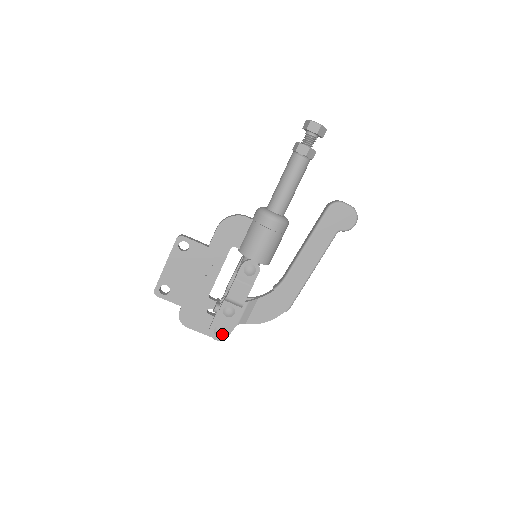
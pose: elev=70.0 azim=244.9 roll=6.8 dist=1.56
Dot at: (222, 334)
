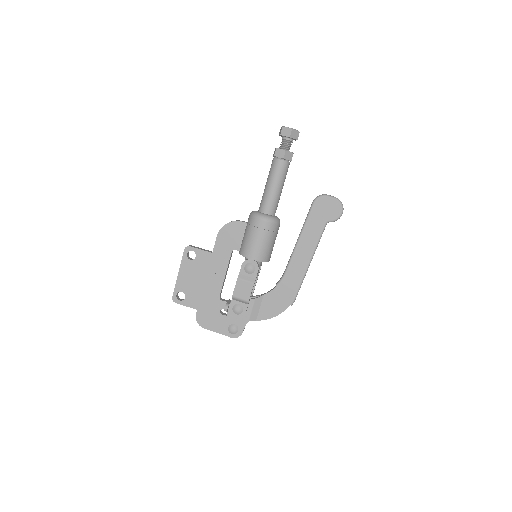
Dot at: (235, 332)
